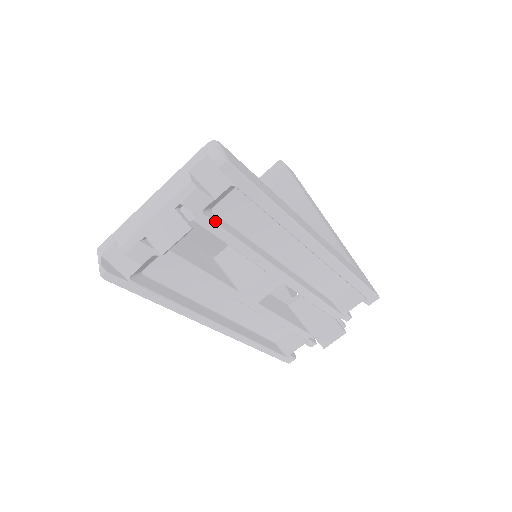
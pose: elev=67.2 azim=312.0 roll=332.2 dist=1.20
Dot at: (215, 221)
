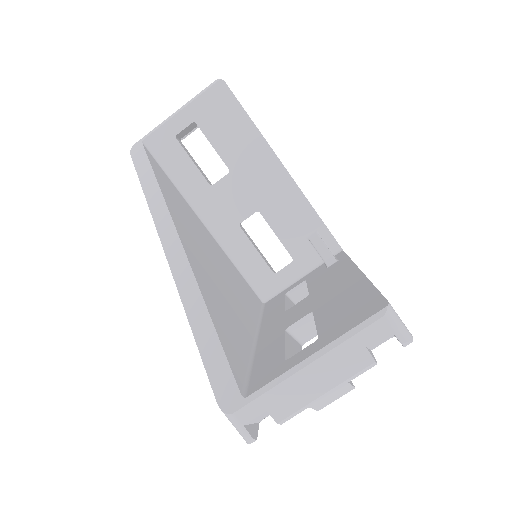
Dot at: occluded
